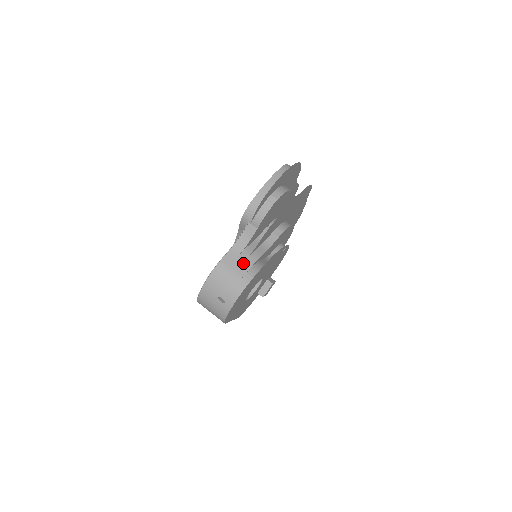
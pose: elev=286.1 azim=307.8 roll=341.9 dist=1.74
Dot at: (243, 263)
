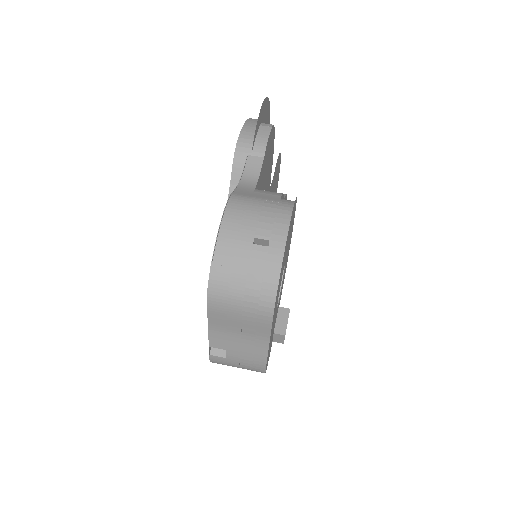
Dot at: (267, 194)
